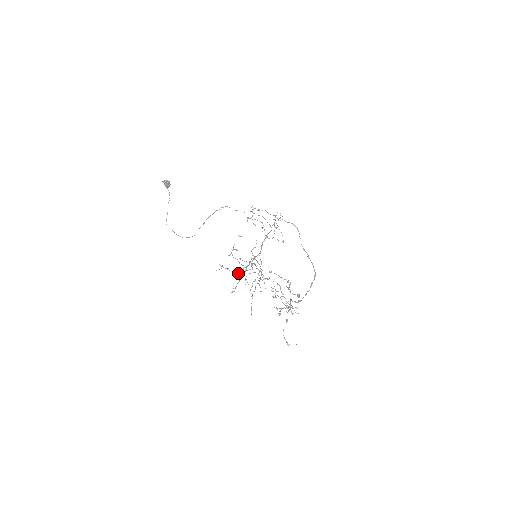
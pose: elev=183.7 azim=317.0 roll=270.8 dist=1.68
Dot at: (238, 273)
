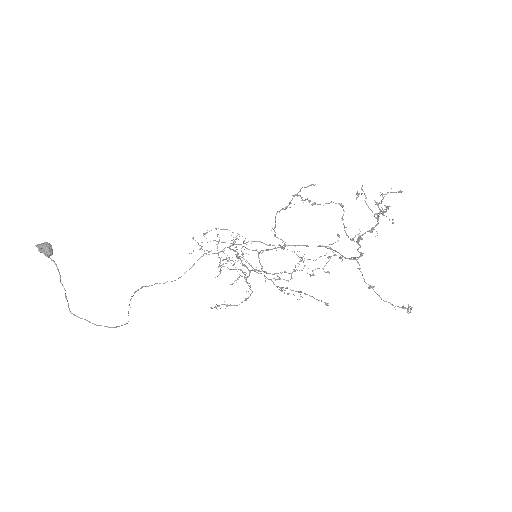
Dot at: occluded
